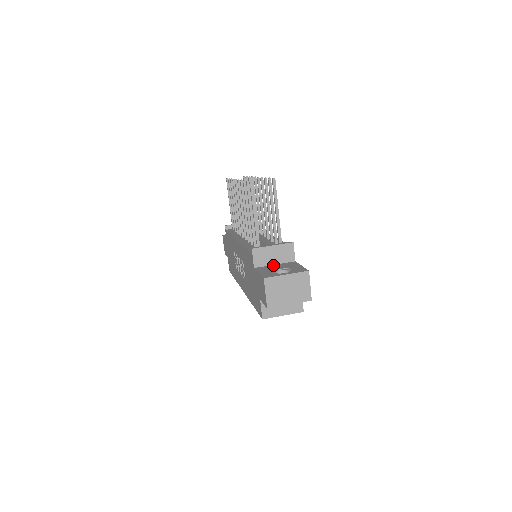
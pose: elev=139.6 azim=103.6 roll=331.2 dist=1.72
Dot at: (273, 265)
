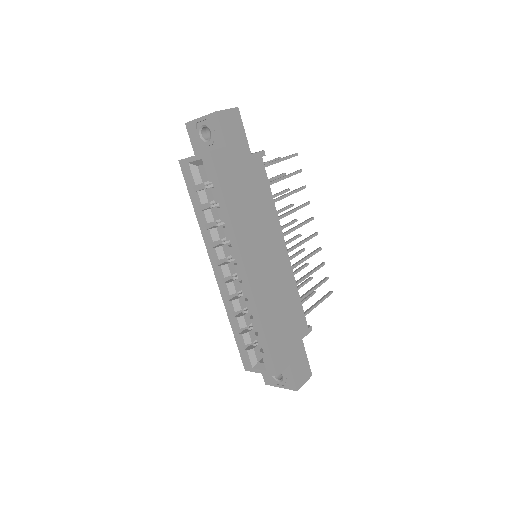
Dot at: occluded
